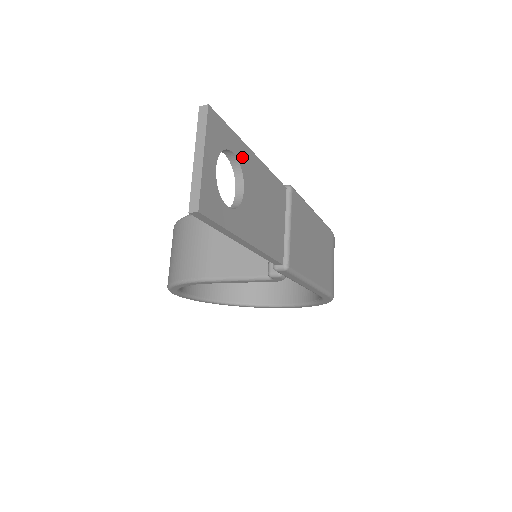
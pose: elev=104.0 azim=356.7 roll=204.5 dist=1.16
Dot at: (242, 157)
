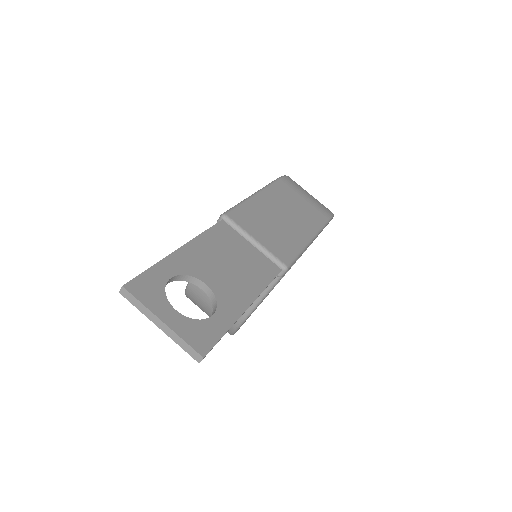
Dot at: (178, 267)
